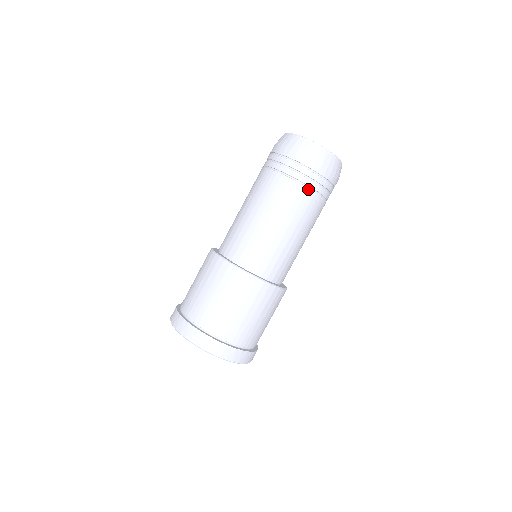
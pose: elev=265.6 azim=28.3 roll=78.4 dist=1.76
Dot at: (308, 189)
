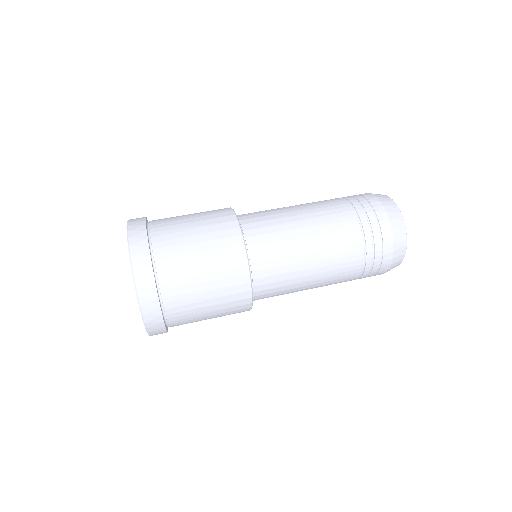
Dot at: (353, 211)
